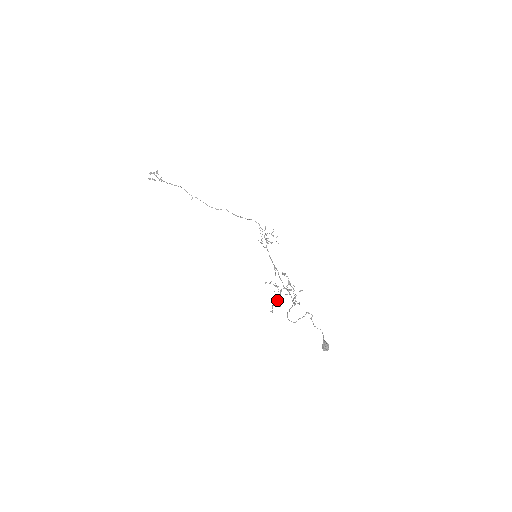
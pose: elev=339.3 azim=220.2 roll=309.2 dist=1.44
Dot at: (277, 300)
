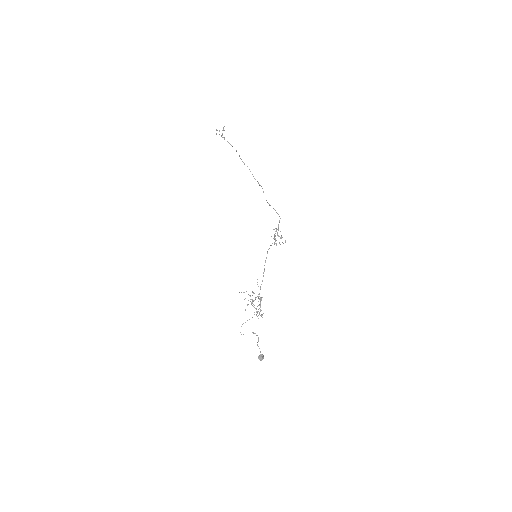
Dot at: occluded
